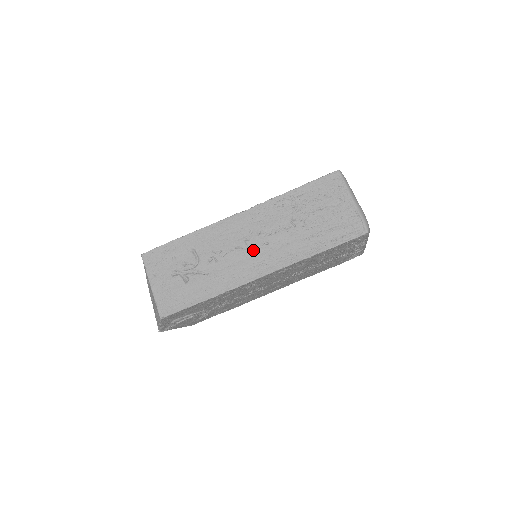
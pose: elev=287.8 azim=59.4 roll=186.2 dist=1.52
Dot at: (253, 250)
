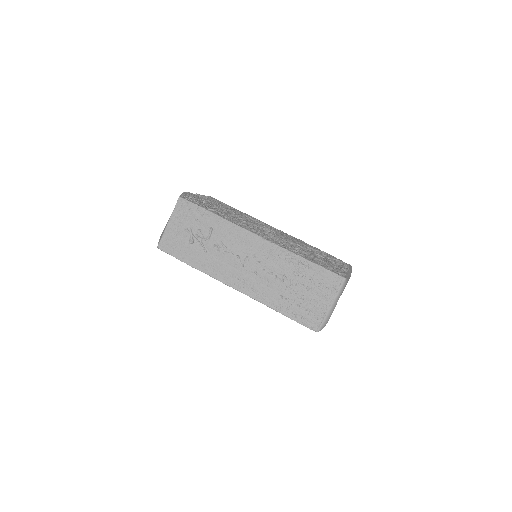
Dot at: (244, 268)
